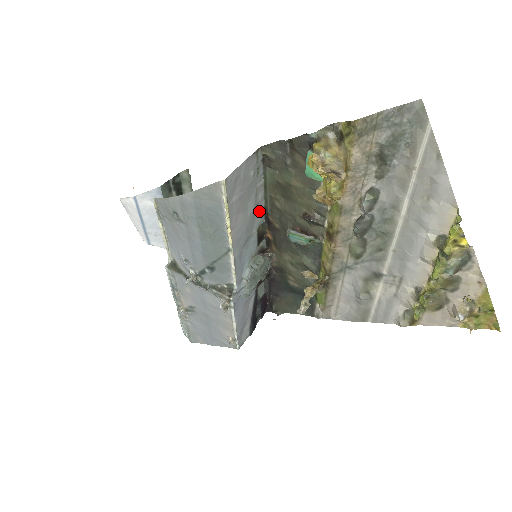
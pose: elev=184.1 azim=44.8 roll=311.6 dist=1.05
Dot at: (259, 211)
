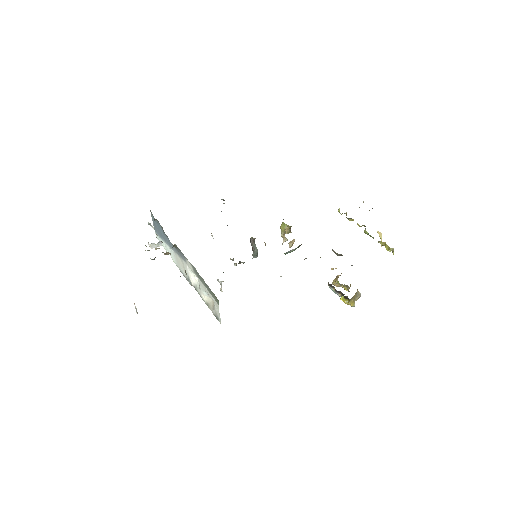
Dot at: occluded
